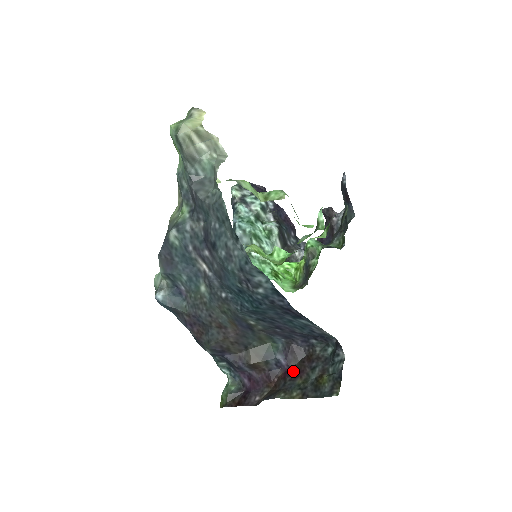
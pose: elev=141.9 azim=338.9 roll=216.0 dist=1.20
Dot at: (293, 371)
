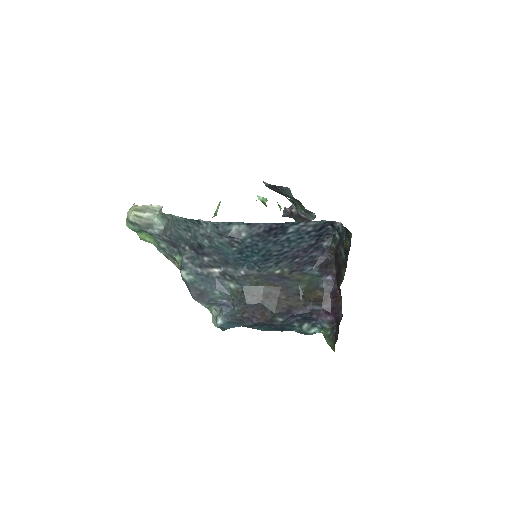
Dot at: (337, 273)
